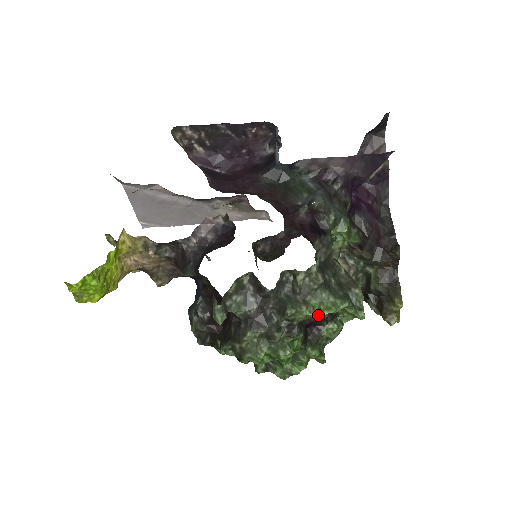
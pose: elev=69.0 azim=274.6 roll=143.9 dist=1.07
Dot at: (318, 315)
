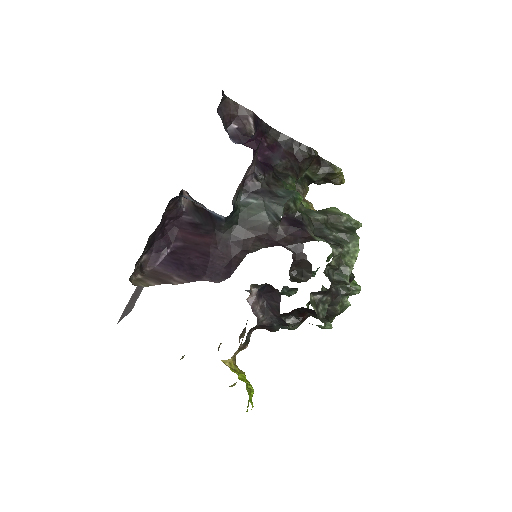
Dot at: (355, 261)
